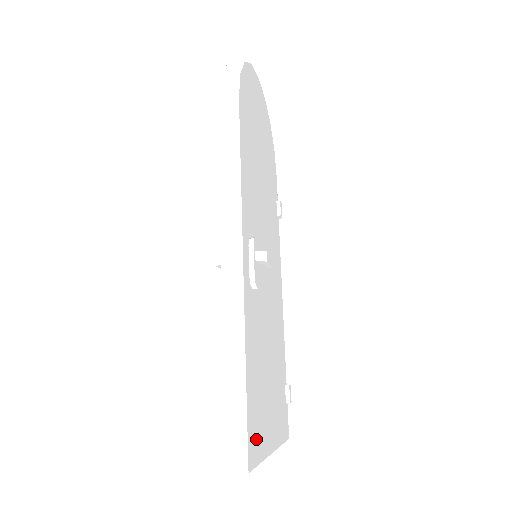
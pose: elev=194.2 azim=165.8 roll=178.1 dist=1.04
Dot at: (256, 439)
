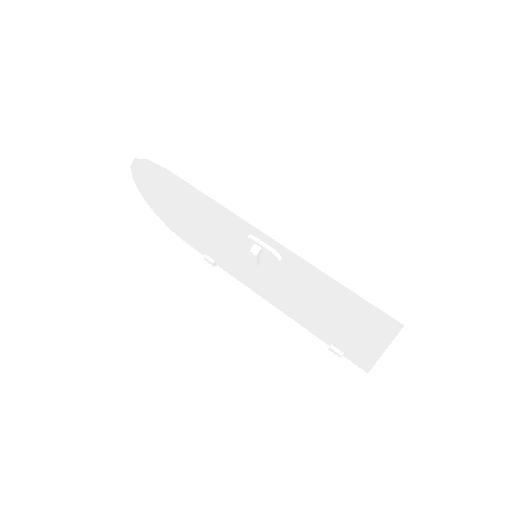
Dot at: occluded
